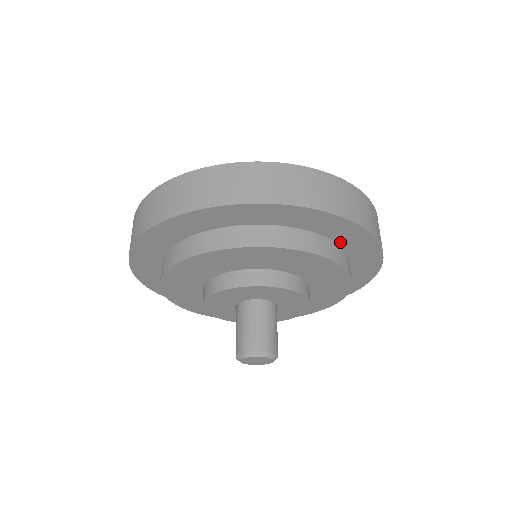
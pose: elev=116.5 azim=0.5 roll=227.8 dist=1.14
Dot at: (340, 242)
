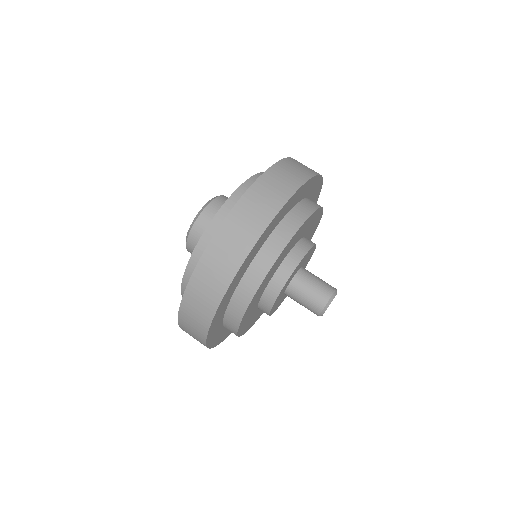
Dot at: (299, 200)
